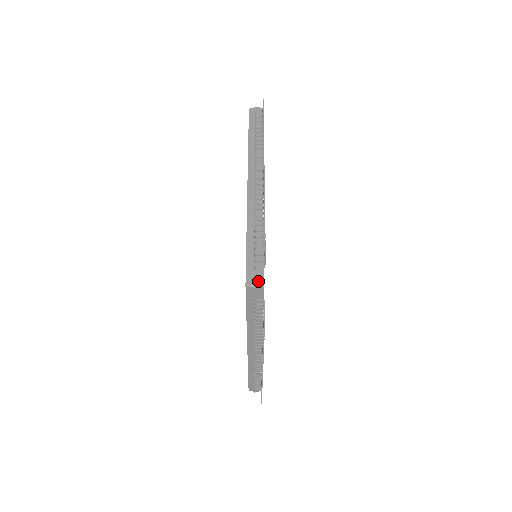
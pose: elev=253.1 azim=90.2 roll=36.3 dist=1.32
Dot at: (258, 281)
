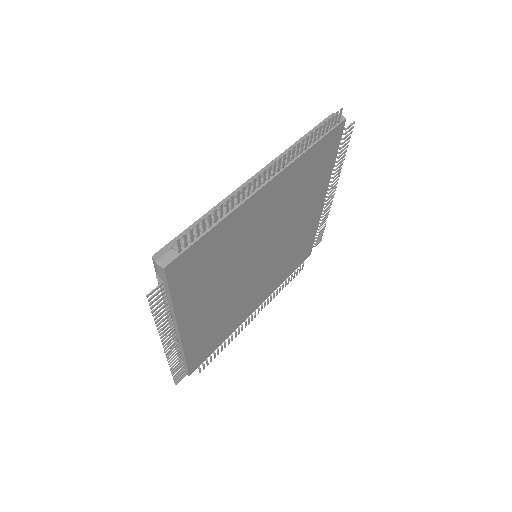
Dot at: (163, 260)
